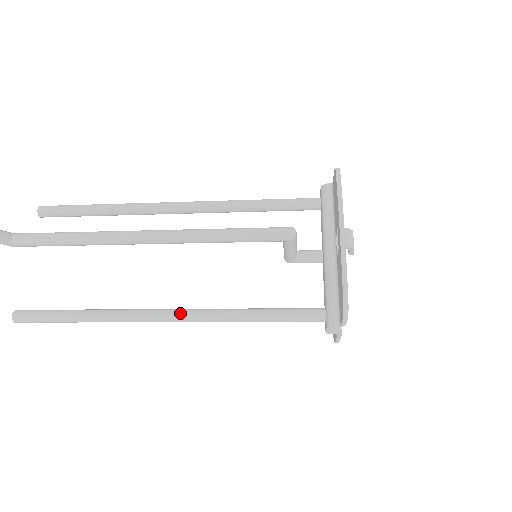
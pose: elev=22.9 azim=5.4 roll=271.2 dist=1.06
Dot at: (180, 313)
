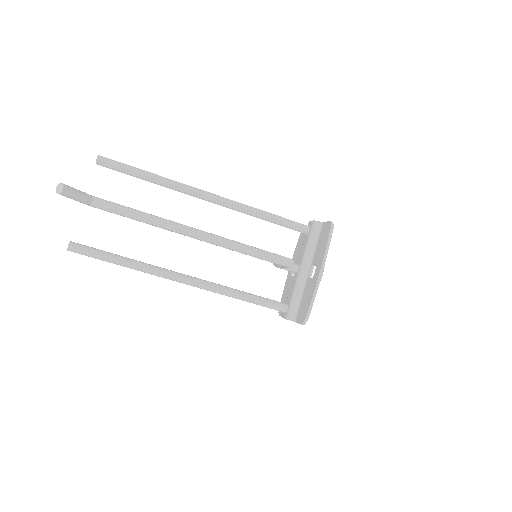
Dot at: (196, 282)
